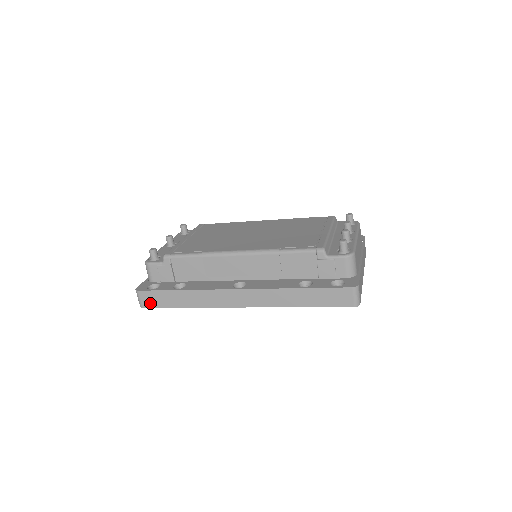
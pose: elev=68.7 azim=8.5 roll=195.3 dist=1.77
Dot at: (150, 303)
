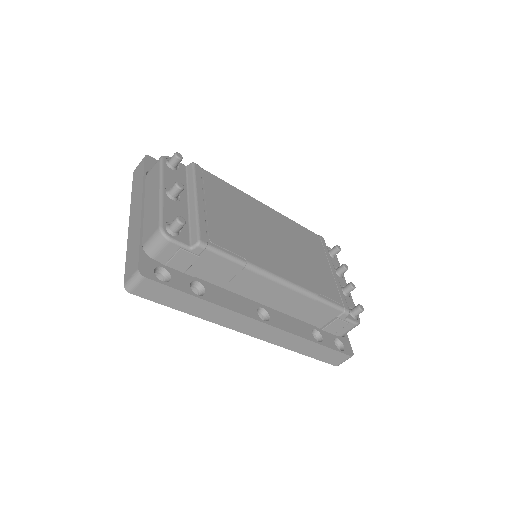
Dot at: (147, 294)
